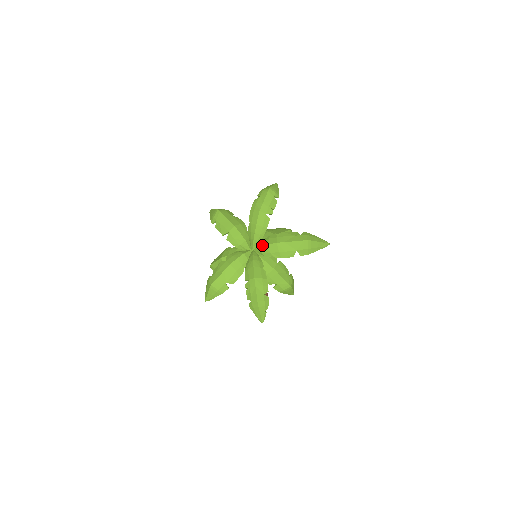
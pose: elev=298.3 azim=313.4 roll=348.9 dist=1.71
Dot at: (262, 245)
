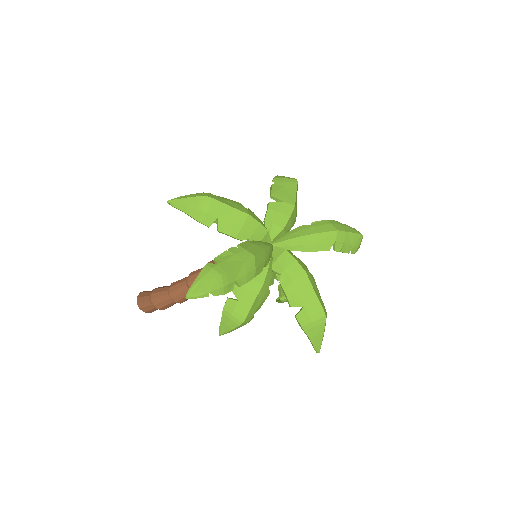
Dot at: (291, 253)
